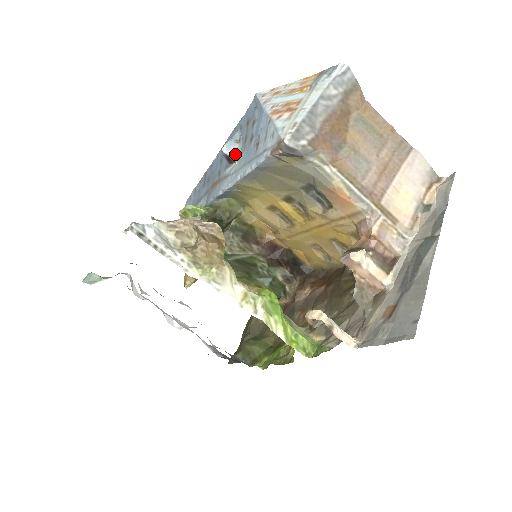
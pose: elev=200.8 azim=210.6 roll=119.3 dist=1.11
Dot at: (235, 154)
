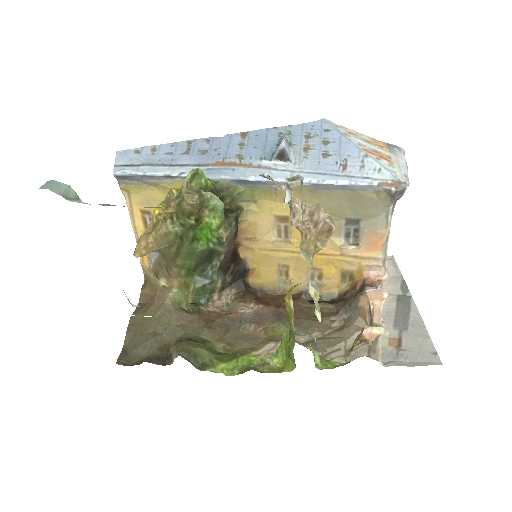
Dot at: (290, 155)
